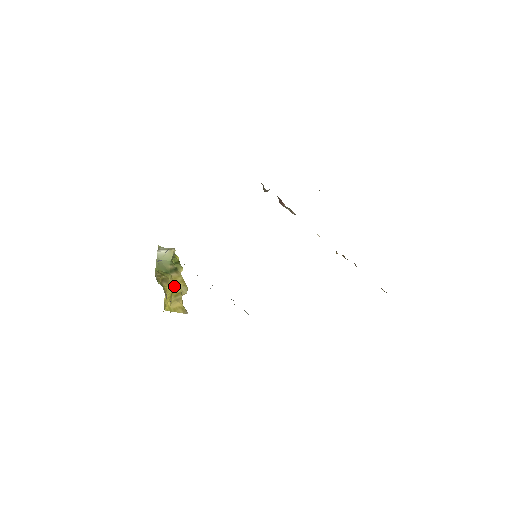
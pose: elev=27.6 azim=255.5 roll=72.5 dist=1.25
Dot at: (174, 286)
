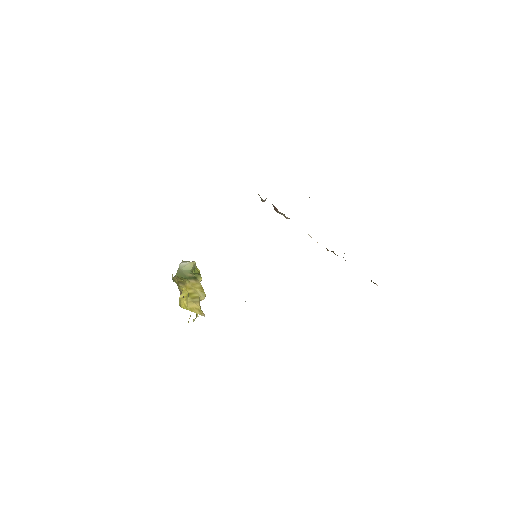
Dot at: (192, 290)
